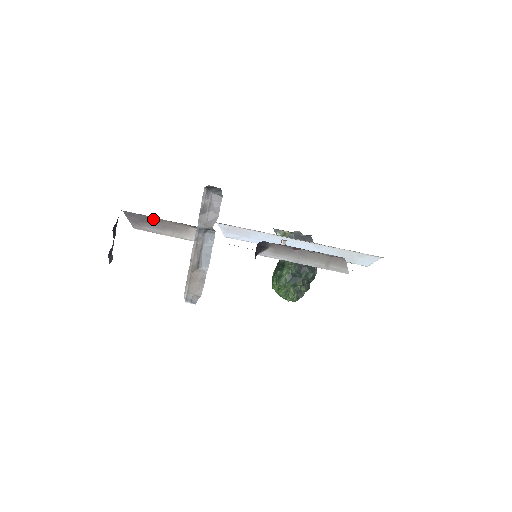
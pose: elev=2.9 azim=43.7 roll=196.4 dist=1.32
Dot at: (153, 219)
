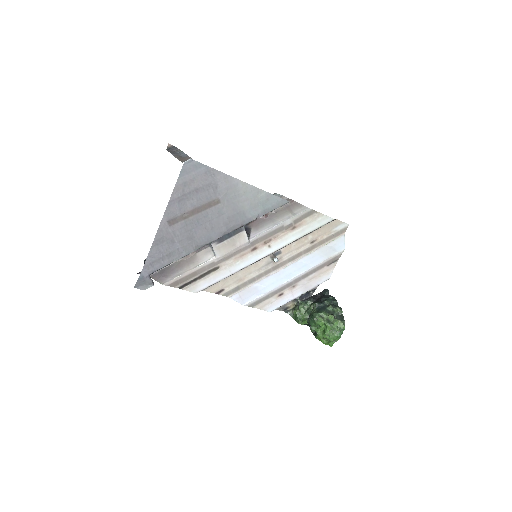
Dot at: (171, 267)
